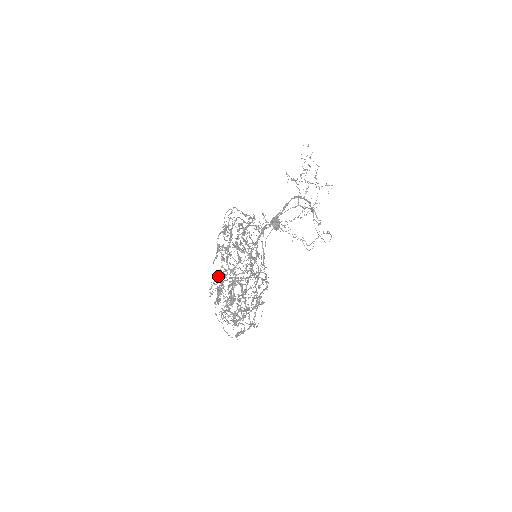
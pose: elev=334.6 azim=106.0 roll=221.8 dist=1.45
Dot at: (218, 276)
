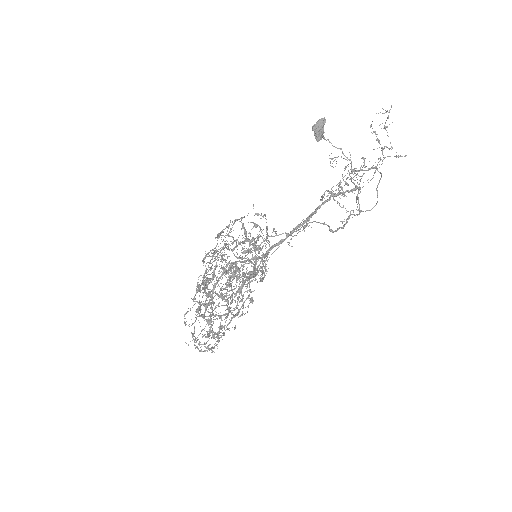
Dot at: occluded
